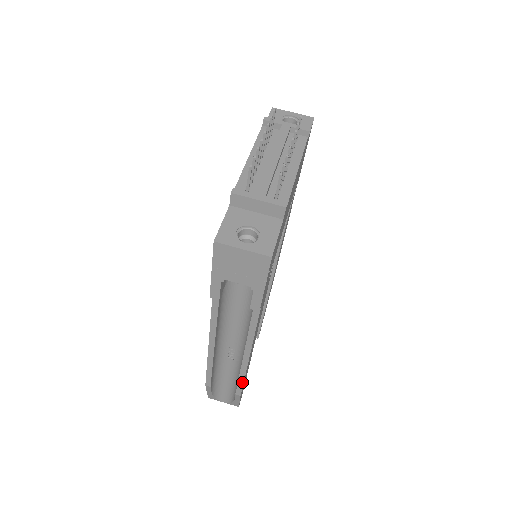
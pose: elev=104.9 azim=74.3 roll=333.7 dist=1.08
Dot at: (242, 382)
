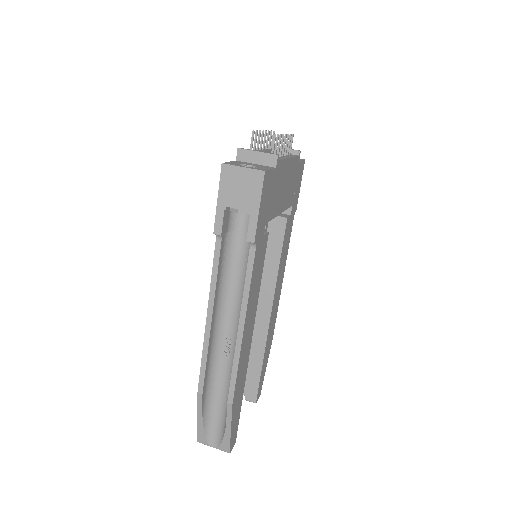
Dot at: (235, 376)
